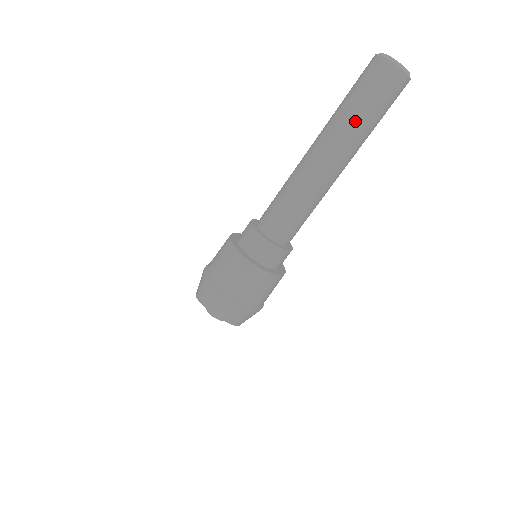
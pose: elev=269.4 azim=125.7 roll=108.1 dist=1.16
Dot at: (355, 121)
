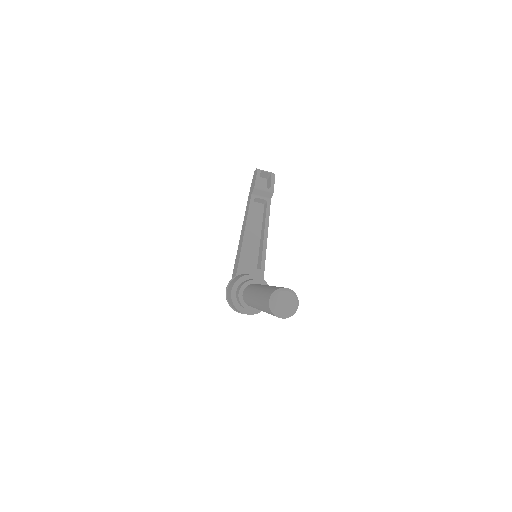
Dot at: occluded
